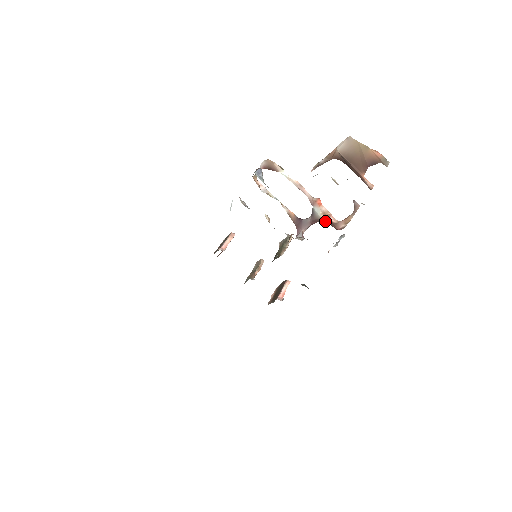
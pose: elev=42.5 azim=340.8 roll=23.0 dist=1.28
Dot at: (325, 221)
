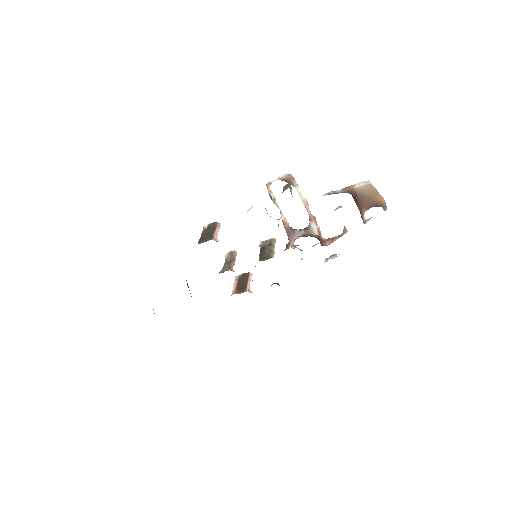
Dot at: (318, 238)
